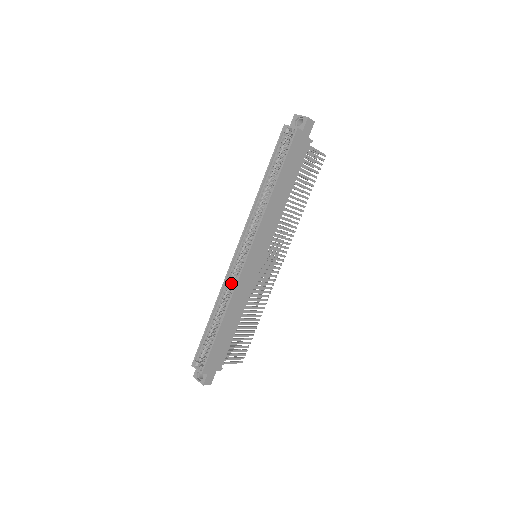
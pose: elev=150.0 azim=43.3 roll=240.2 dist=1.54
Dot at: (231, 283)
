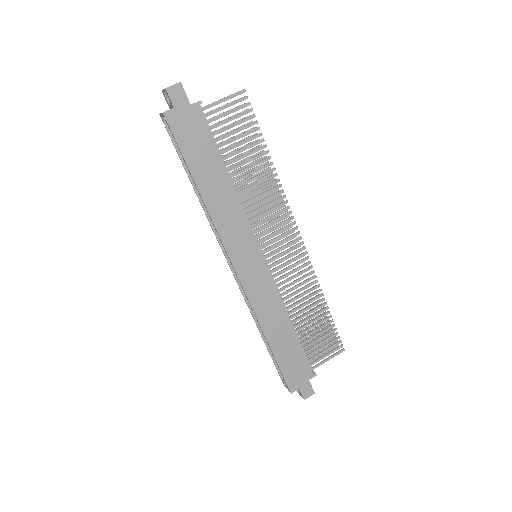
Dot at: occluded
